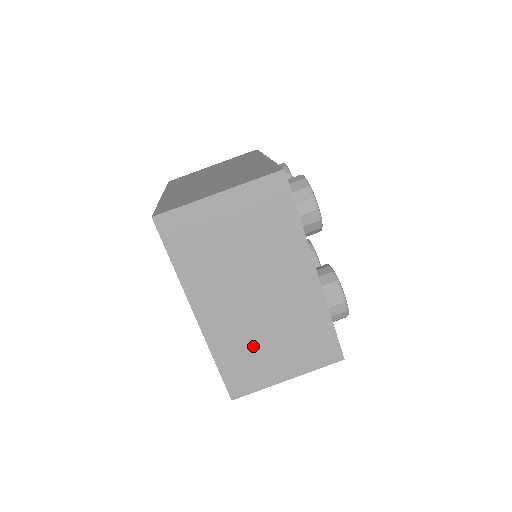
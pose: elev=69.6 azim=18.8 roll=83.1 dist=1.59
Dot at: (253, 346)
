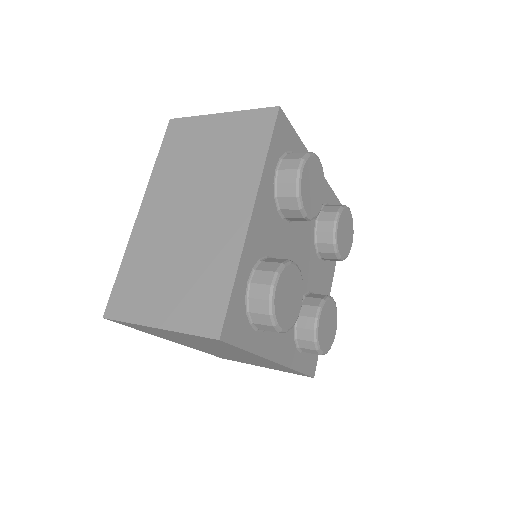
Dot at: (155, 266)
